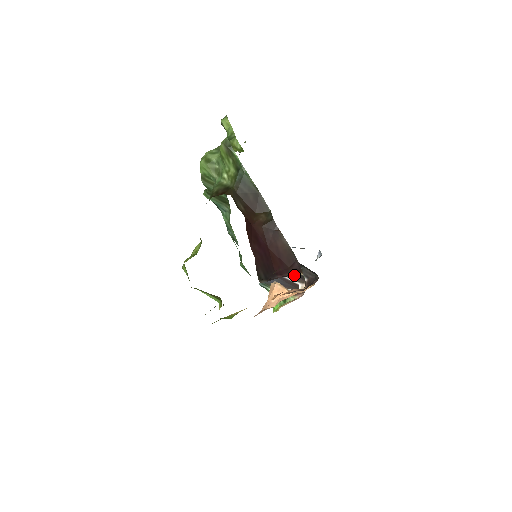
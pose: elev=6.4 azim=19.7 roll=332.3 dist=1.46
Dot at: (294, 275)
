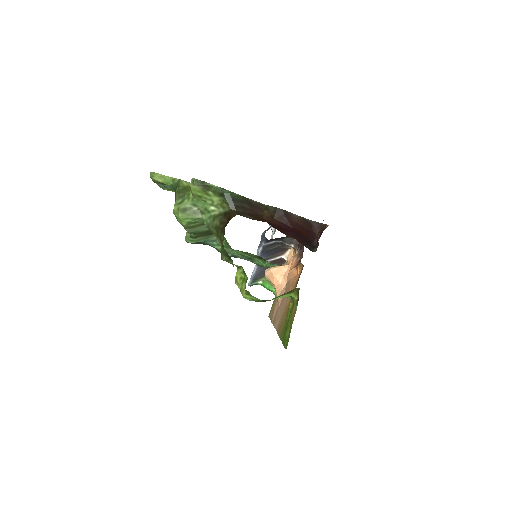
Dot at: (275, 253)
